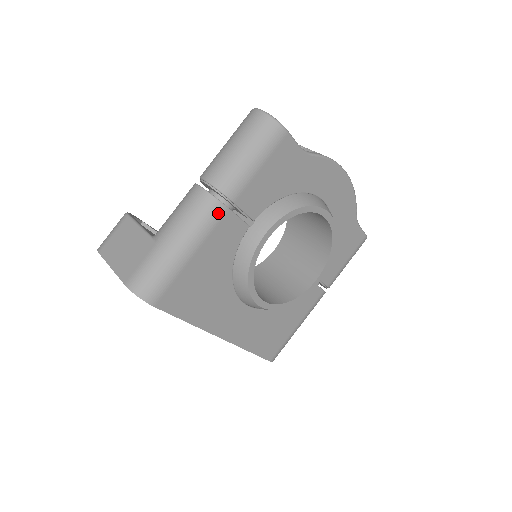
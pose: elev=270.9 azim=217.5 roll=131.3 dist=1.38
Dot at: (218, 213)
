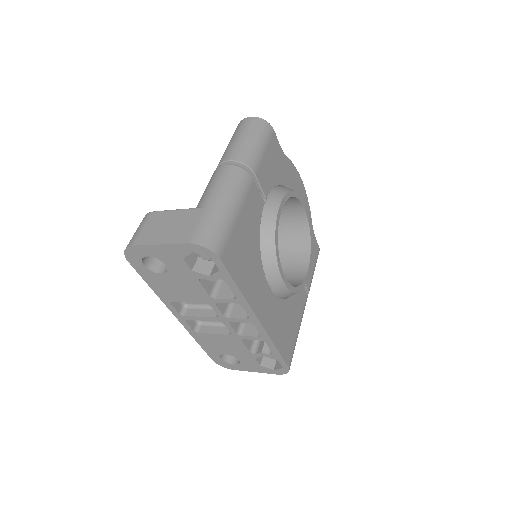
Dot at: (248, 181)
